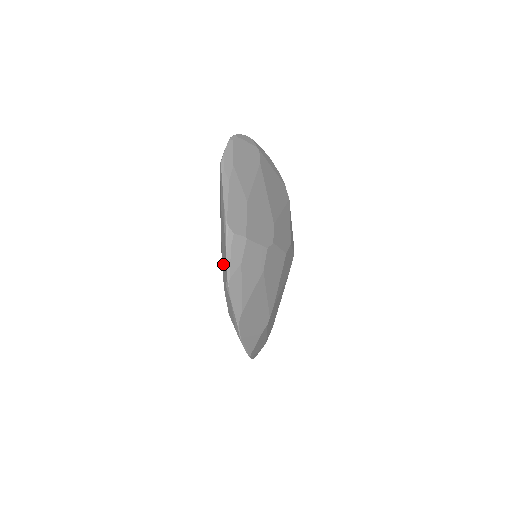
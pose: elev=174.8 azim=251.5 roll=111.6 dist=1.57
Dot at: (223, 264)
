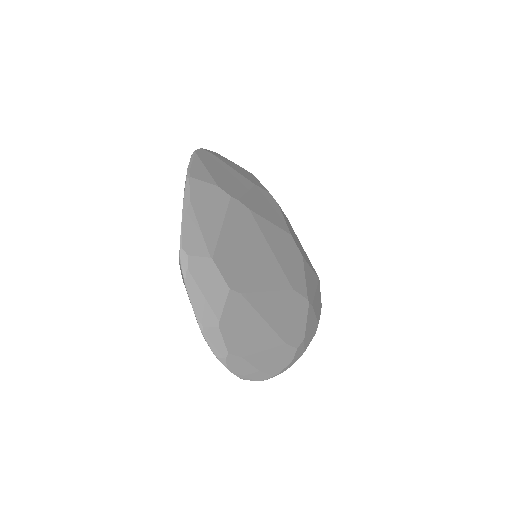
Dot at: occluded
